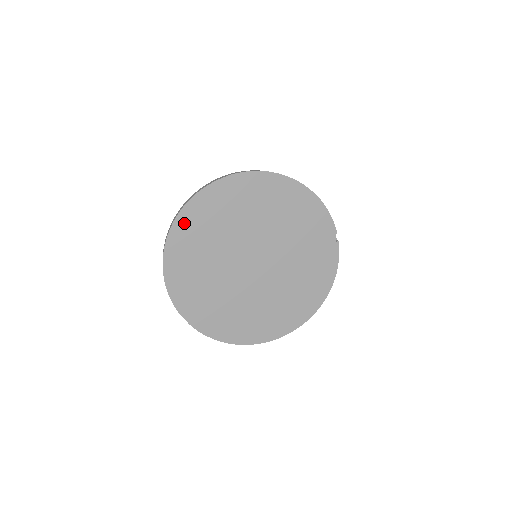
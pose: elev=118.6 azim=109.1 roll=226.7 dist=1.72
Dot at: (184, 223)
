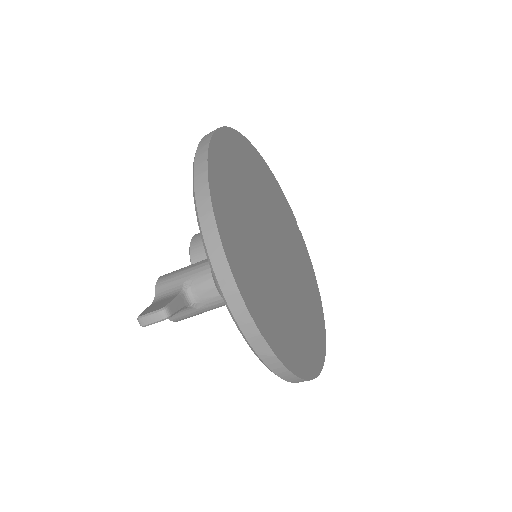
Dot at: (216, 178)
